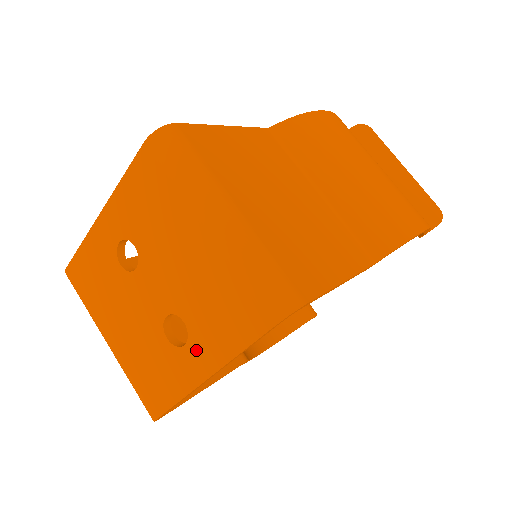
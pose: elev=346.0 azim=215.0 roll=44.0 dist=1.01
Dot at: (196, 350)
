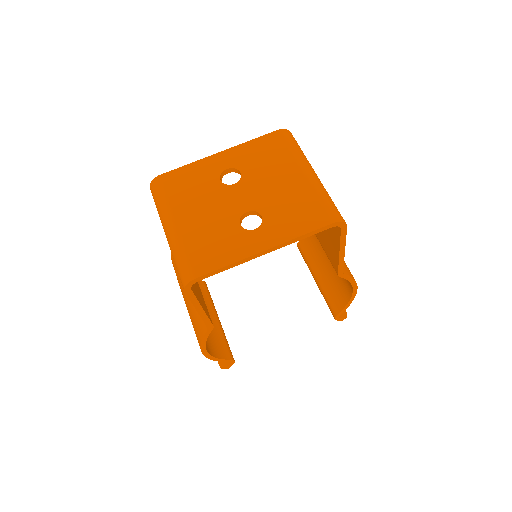
Dot at: (265, 232)
